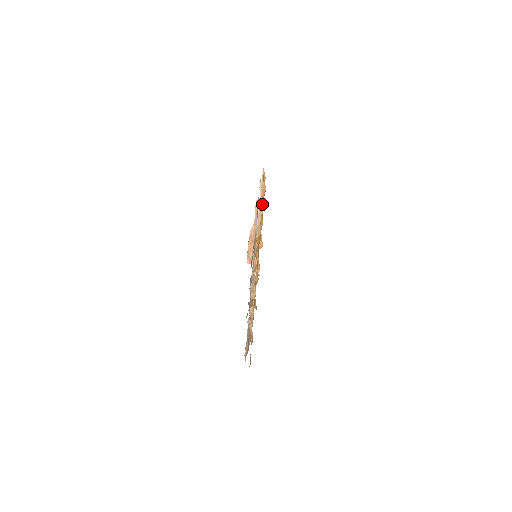
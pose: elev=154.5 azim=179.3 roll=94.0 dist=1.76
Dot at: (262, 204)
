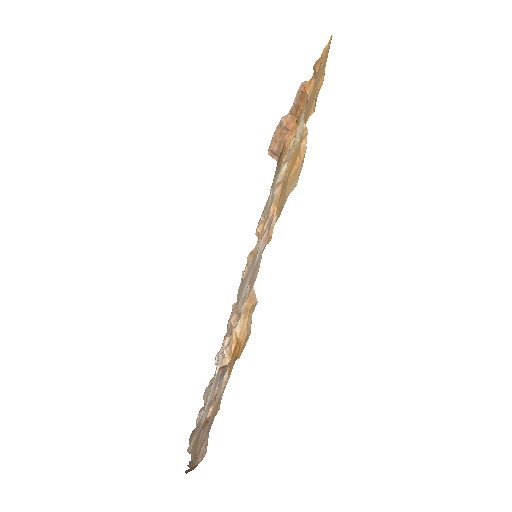
Dot at: (284, 198)
